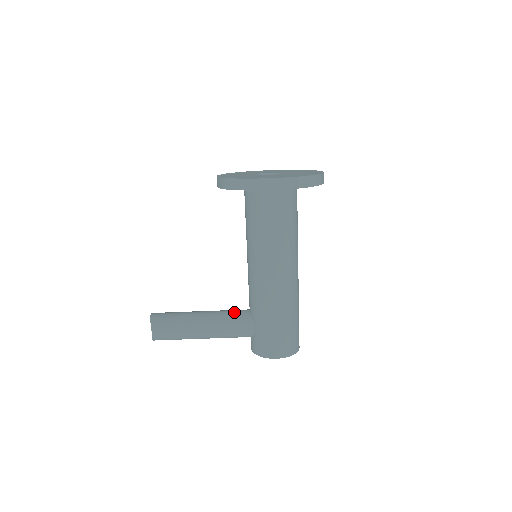
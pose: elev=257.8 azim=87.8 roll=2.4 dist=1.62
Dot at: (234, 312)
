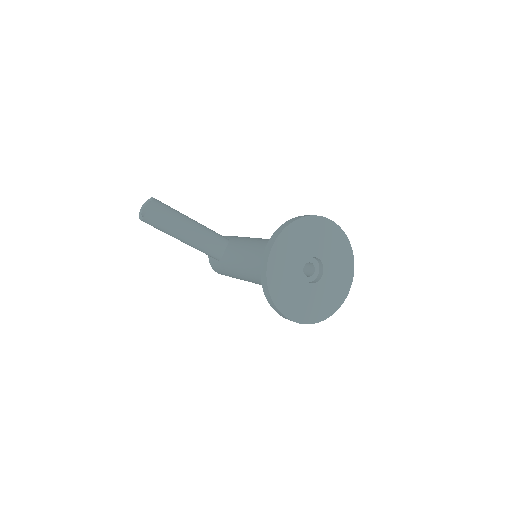
Dot at: (213, 246)
